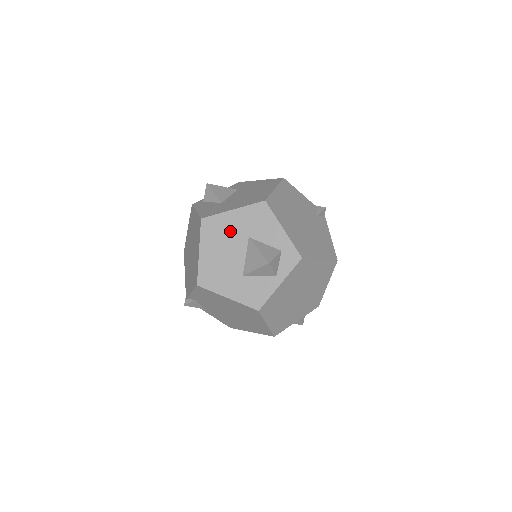
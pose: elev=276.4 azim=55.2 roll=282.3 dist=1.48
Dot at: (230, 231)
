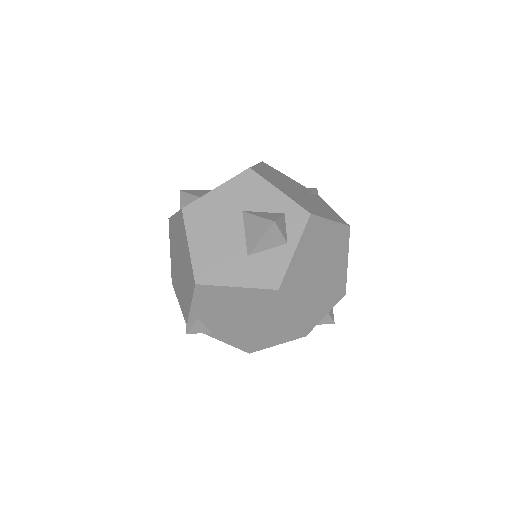
Dot at: (219, 211)
